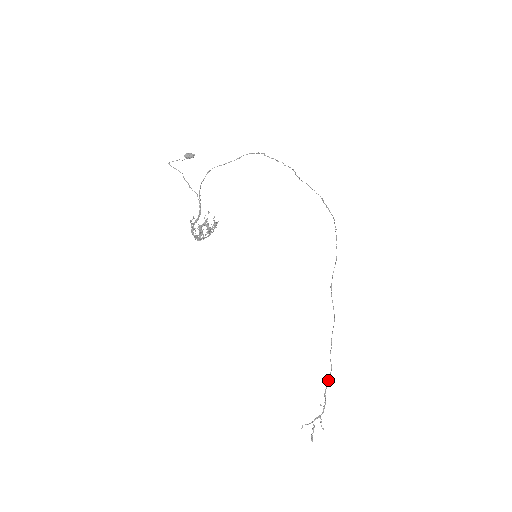
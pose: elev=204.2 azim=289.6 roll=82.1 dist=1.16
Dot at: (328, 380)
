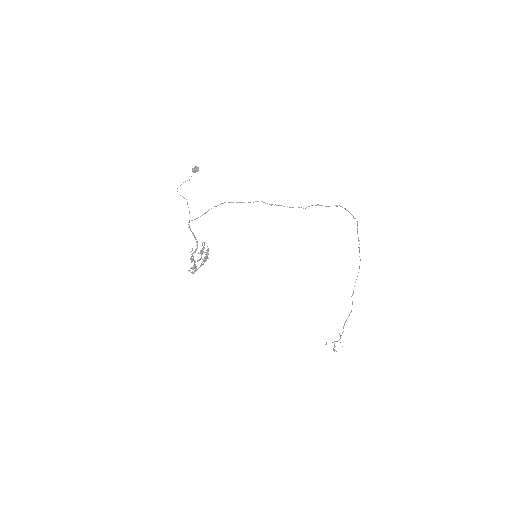
Dot at: occluded
